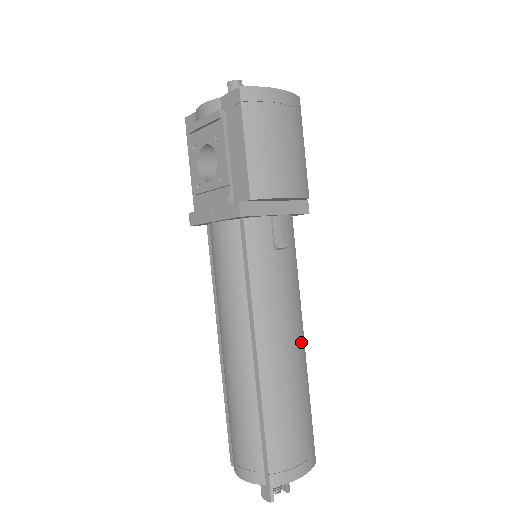
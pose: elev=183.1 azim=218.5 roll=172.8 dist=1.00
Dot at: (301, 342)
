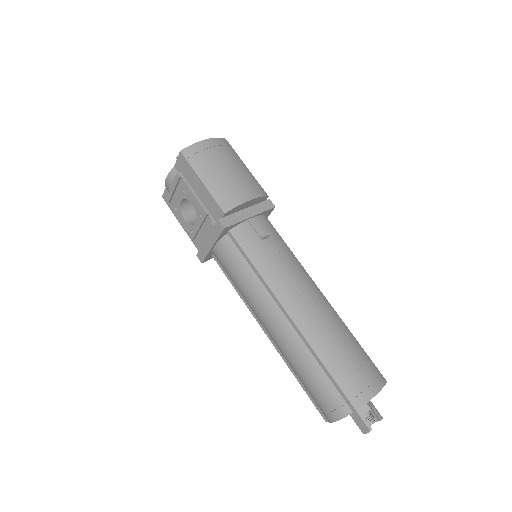
Dot at: (320, 296)
